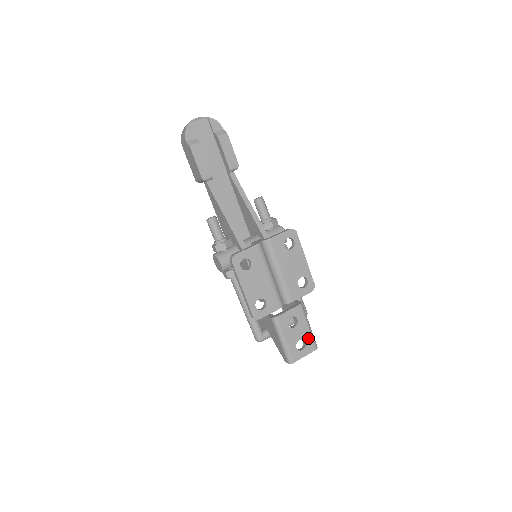
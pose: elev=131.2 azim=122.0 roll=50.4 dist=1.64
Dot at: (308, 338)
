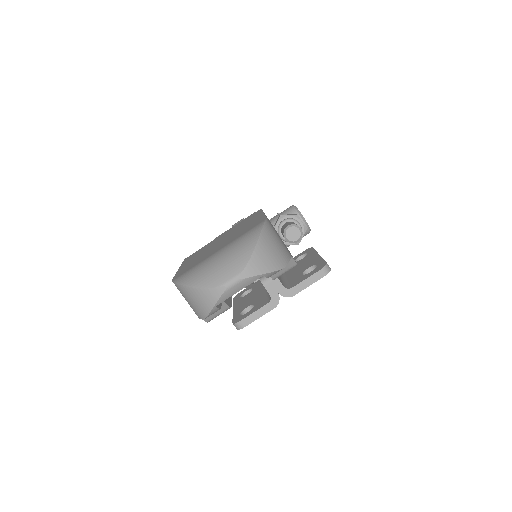
Dot at: occluded
